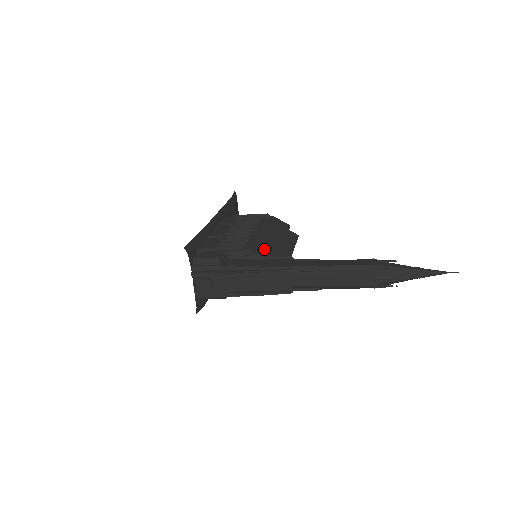
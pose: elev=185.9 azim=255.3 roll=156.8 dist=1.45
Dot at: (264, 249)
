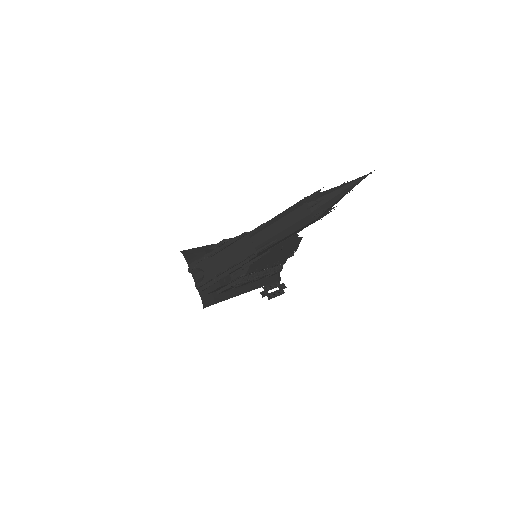
Dot at: occluded
